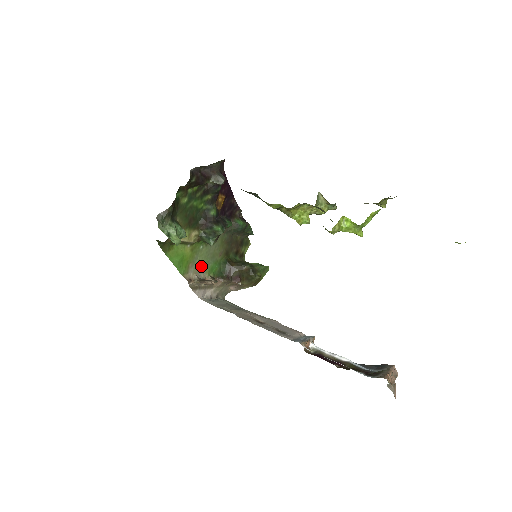
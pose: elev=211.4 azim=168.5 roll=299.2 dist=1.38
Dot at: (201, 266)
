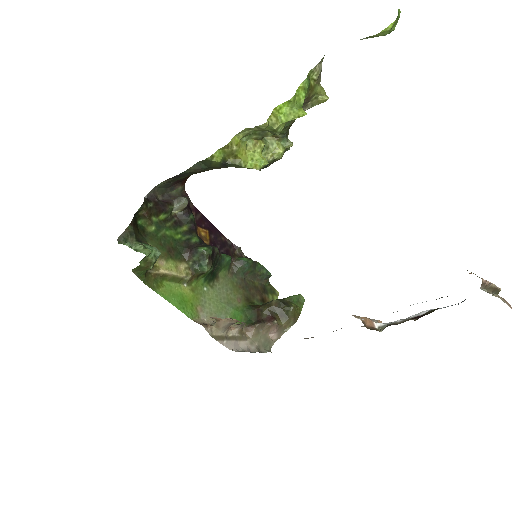
Dot at: (216, 312)
